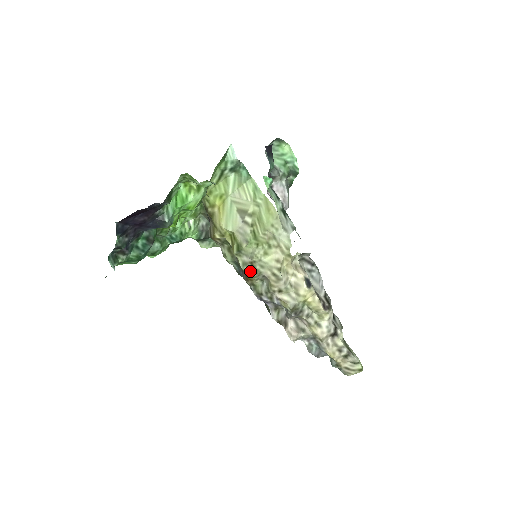
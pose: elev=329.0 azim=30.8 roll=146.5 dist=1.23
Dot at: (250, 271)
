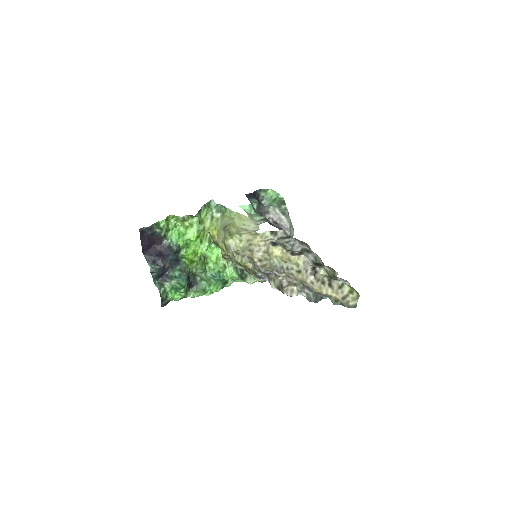
Dot at: (236, 258)
